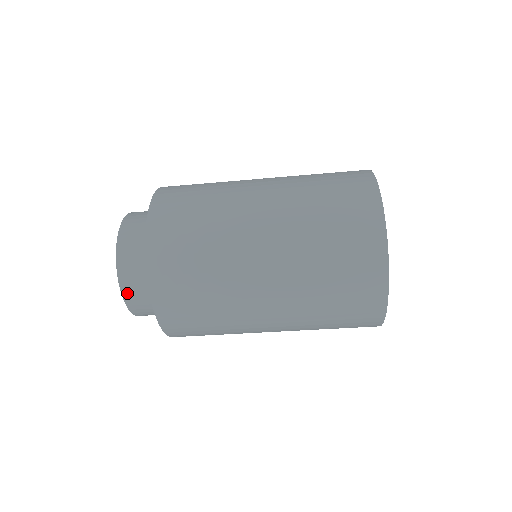
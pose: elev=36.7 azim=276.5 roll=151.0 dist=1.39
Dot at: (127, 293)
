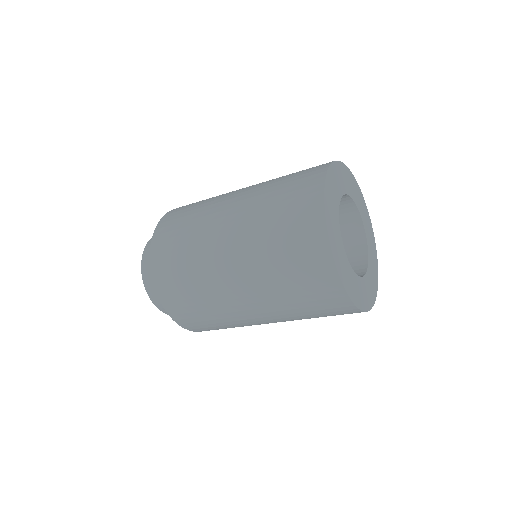
Dot at: (147, 283)
